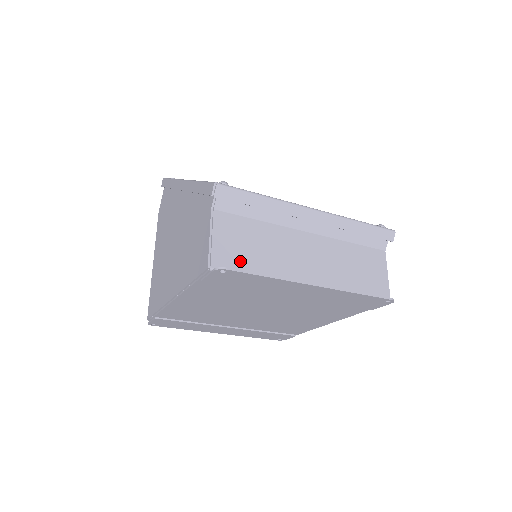
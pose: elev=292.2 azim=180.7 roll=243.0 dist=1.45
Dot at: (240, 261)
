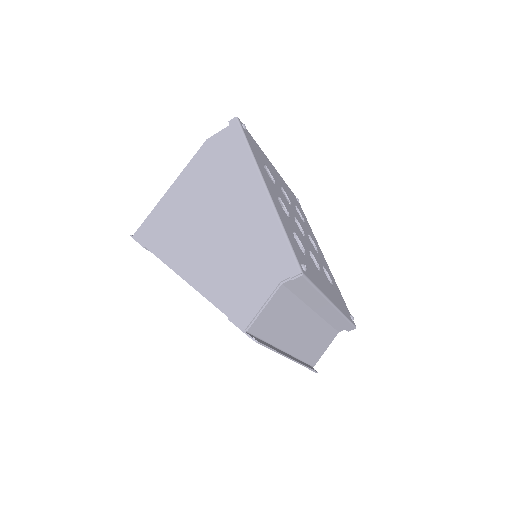
Dot at: (266, 328)
